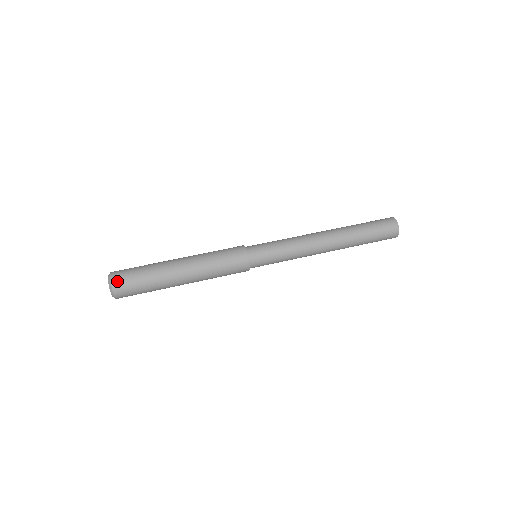
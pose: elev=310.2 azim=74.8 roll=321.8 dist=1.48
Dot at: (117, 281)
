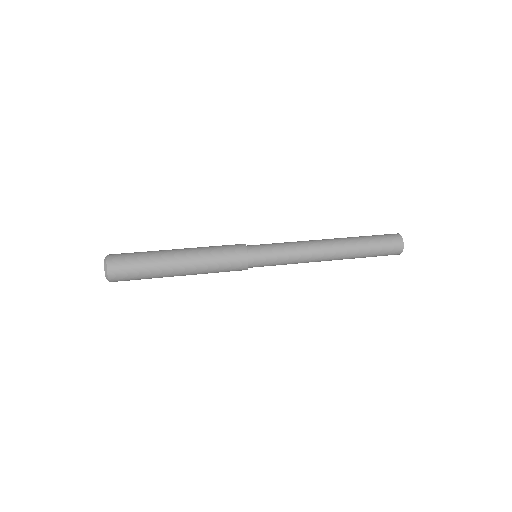
Dot at: (113, 261)
